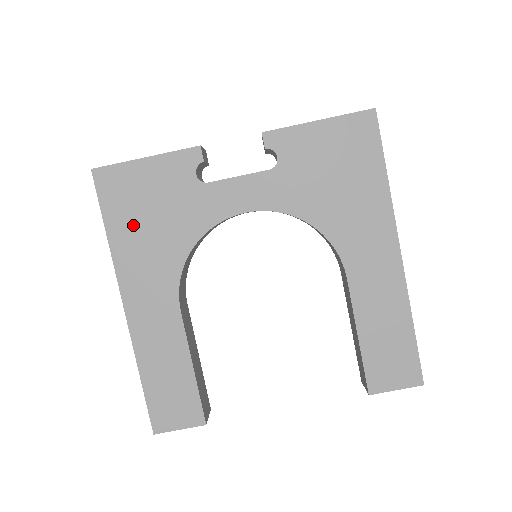
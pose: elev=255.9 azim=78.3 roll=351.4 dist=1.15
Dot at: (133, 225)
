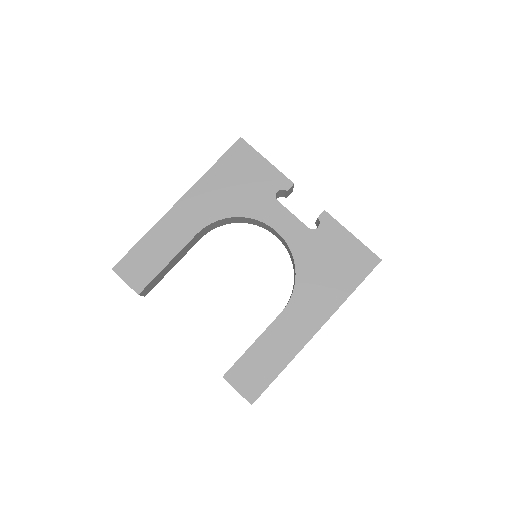
Dot at: (226, 177)
